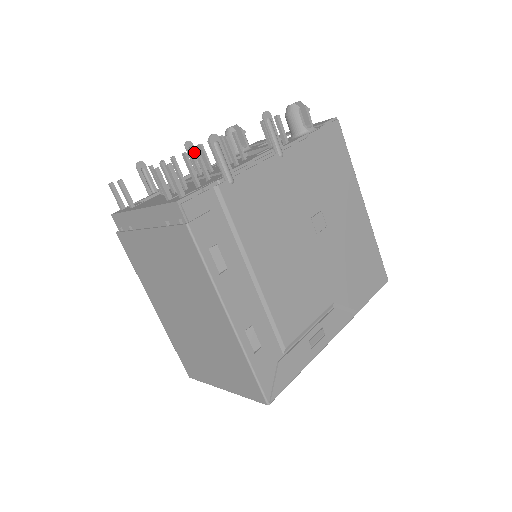
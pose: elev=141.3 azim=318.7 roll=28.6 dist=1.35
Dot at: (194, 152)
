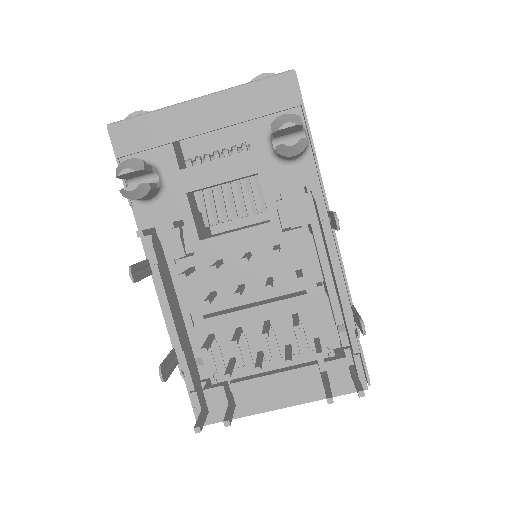
Dot at: (138, 268)
